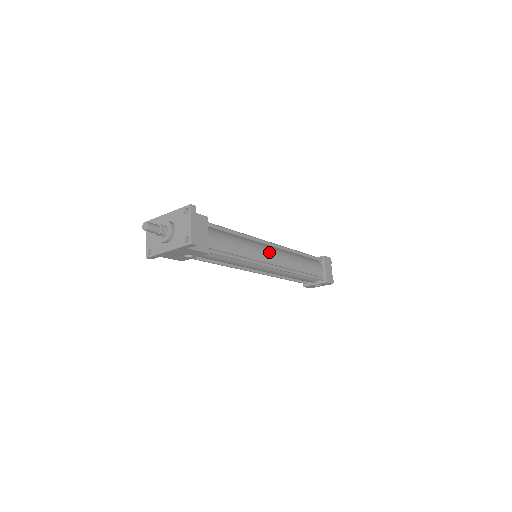
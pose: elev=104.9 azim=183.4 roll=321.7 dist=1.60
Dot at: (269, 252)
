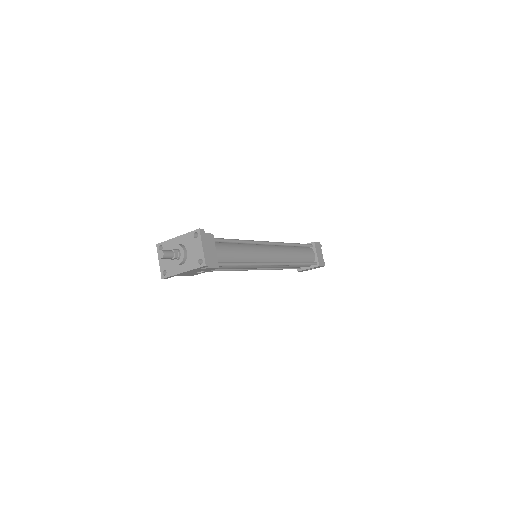
Dot at: (268, 251)
